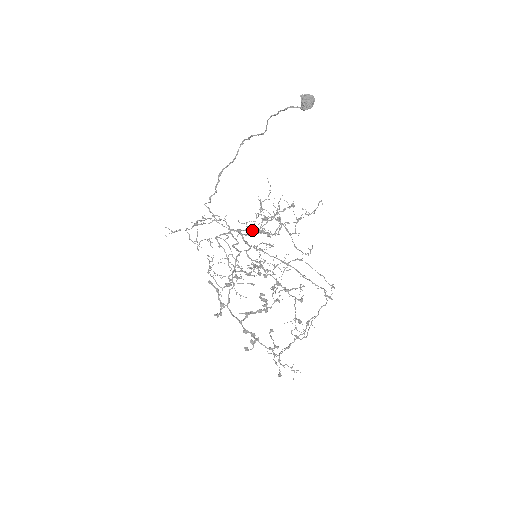
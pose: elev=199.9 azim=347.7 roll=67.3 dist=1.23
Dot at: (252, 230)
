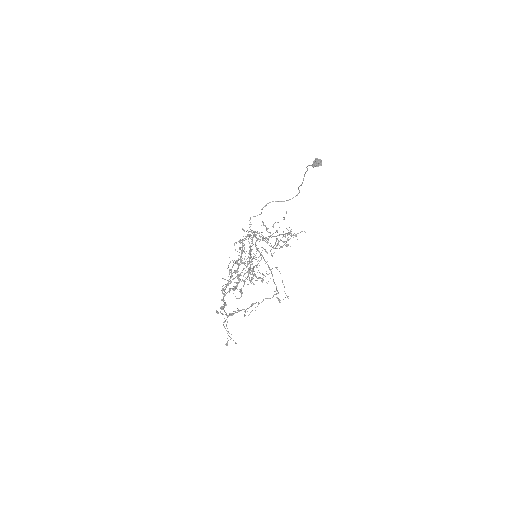
Dot at: occluded
